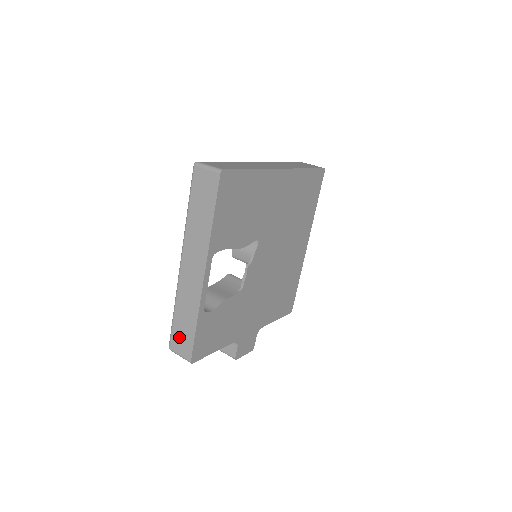
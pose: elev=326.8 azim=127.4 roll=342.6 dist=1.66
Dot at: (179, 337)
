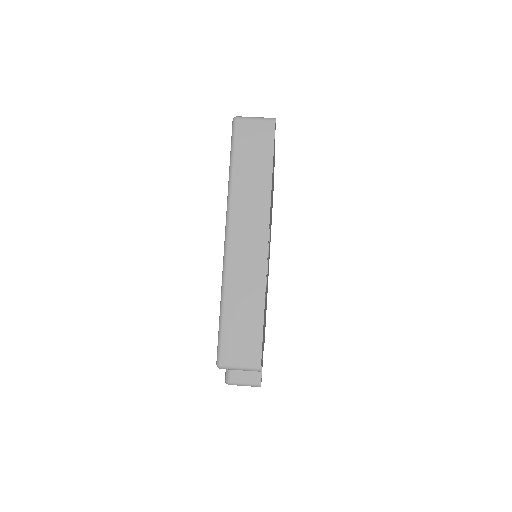
Dot at: (236, 341)
